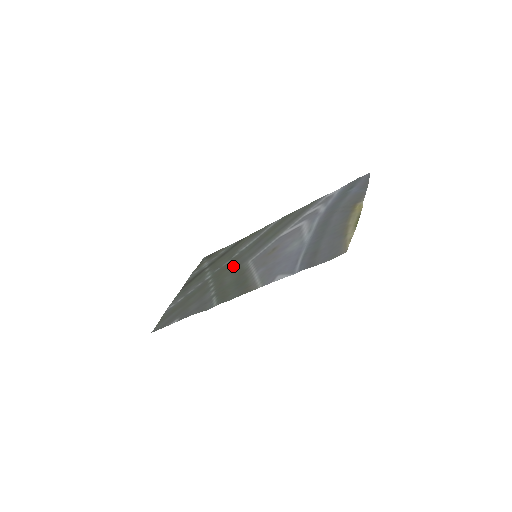
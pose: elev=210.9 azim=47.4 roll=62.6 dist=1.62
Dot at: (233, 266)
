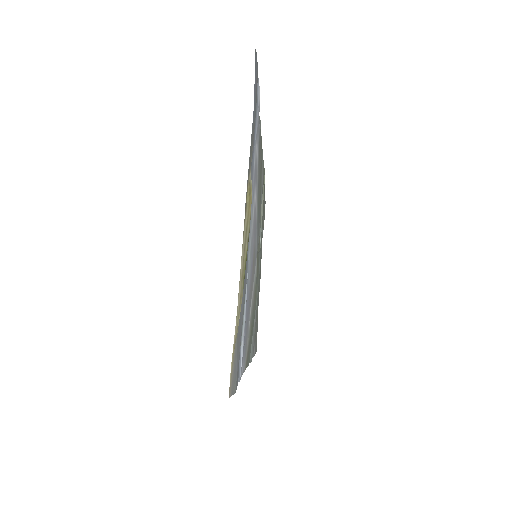
Dot at: occluded
